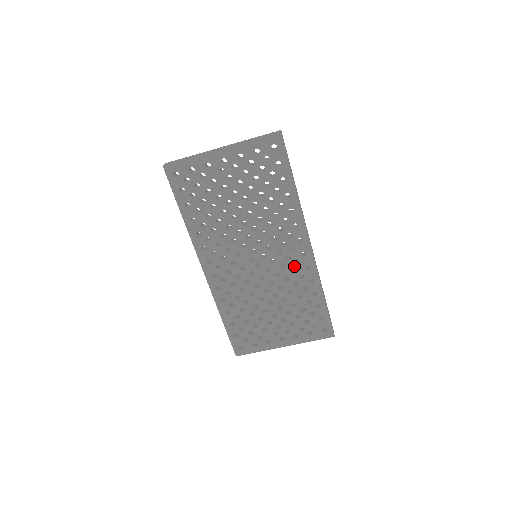
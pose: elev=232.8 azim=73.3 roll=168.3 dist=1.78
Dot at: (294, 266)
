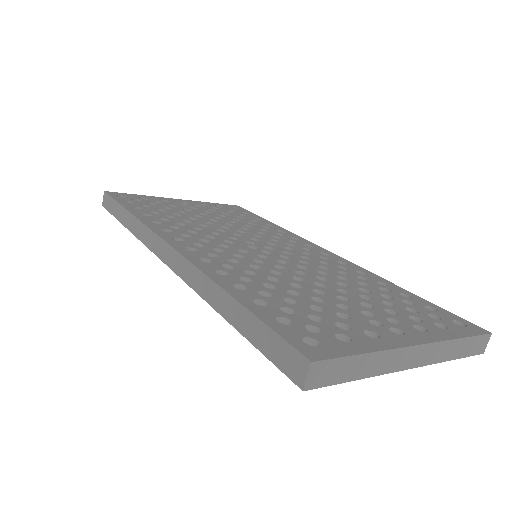
Dot at: occluded
